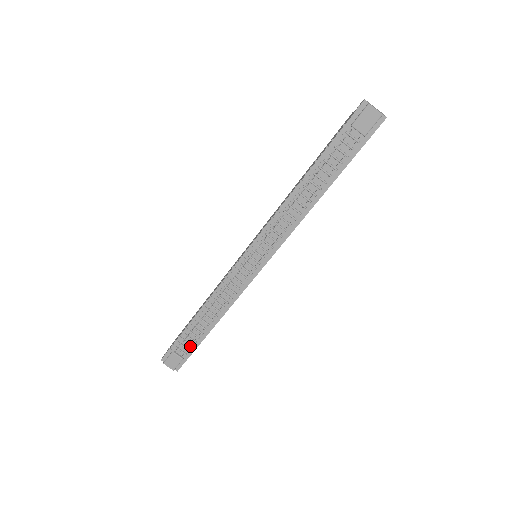
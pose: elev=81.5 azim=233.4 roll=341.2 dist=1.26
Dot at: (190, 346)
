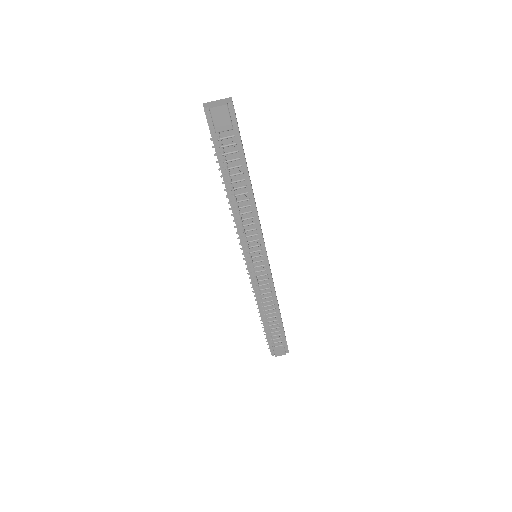
Dot at: (279, 335)
